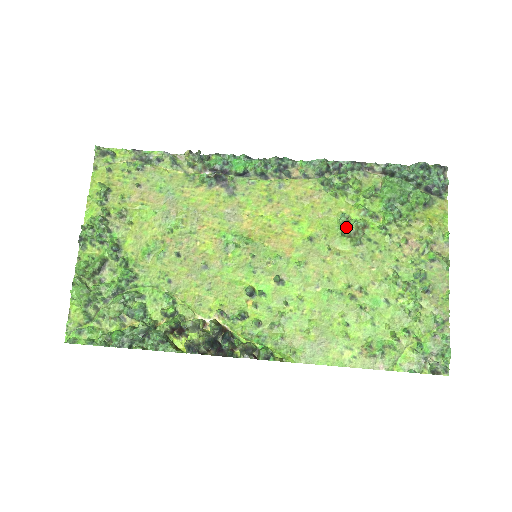
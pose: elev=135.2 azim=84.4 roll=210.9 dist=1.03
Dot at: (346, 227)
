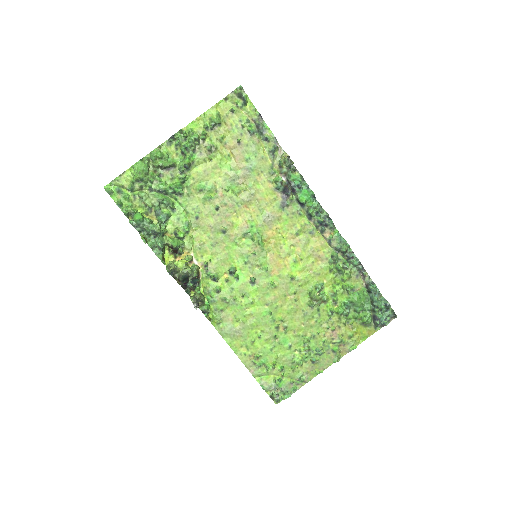
Dot at: (316, 292)
